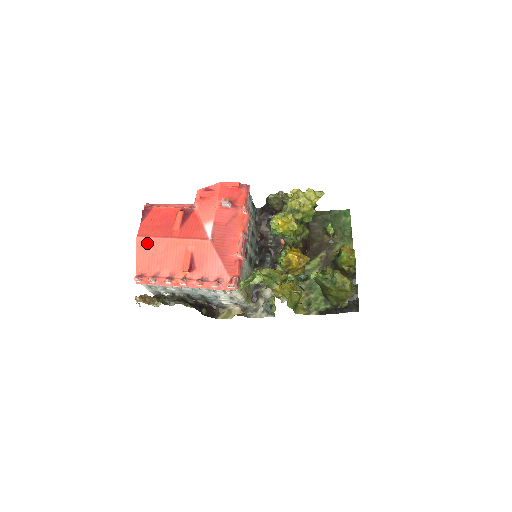
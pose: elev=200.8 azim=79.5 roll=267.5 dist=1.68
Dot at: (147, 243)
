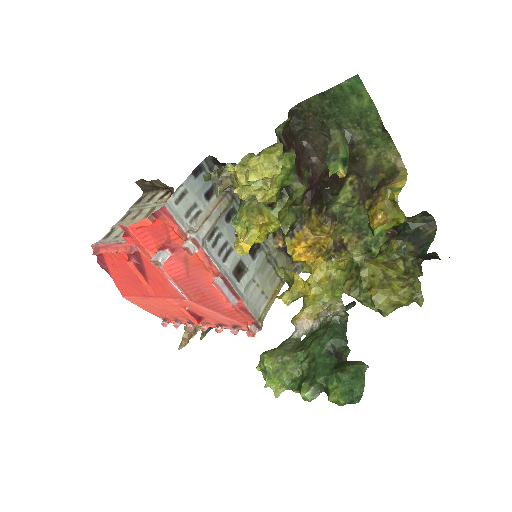
Dot at: (137, 302)
